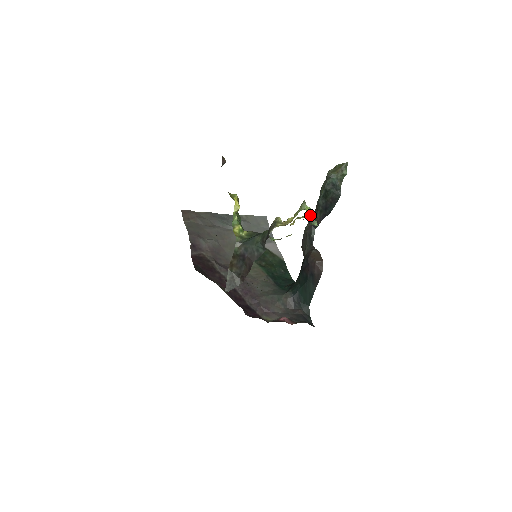
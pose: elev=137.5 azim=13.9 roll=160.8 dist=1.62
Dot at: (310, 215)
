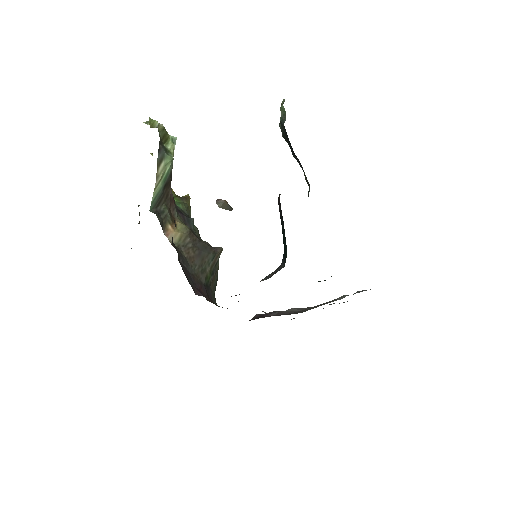
Dot at: occluded
